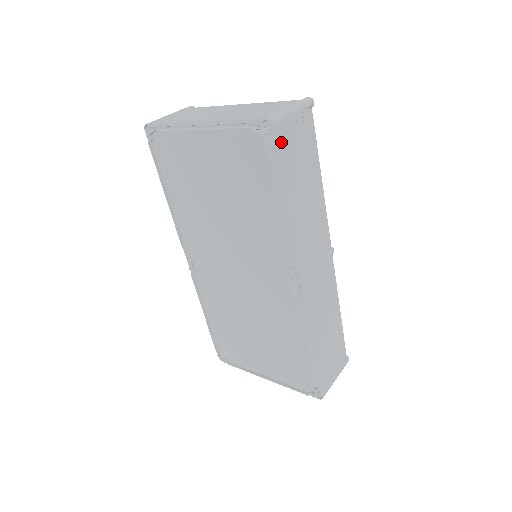
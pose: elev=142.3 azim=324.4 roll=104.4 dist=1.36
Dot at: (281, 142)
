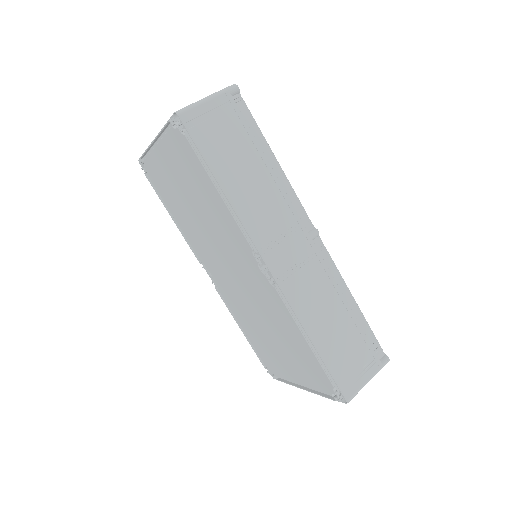
Dot at: (196, 129)
